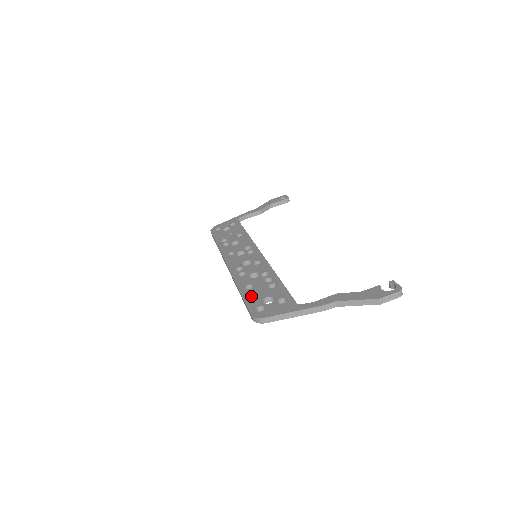
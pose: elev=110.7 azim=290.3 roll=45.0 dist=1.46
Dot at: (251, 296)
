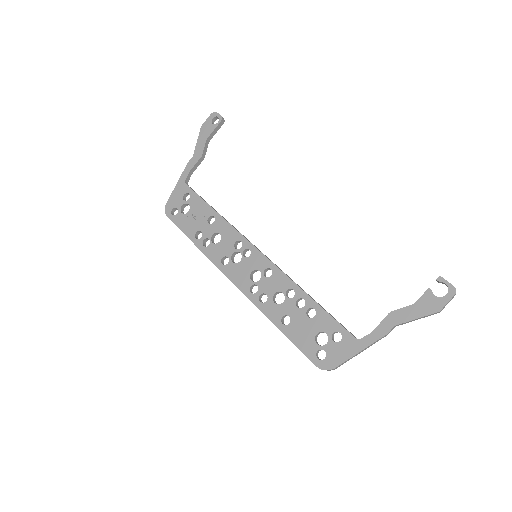
Dot at: (298, 336)
